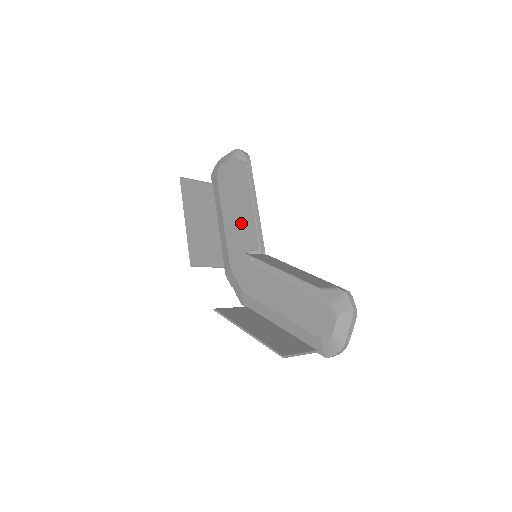
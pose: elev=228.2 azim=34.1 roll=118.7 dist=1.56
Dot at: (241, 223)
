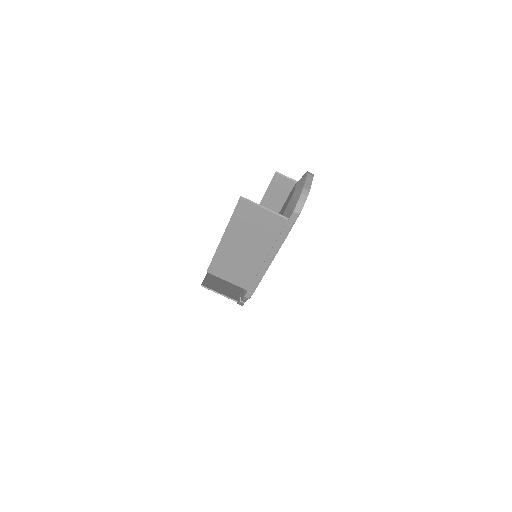
Dot at: occluded
